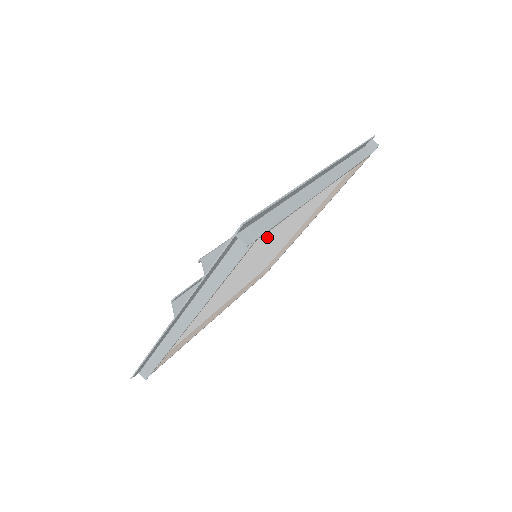
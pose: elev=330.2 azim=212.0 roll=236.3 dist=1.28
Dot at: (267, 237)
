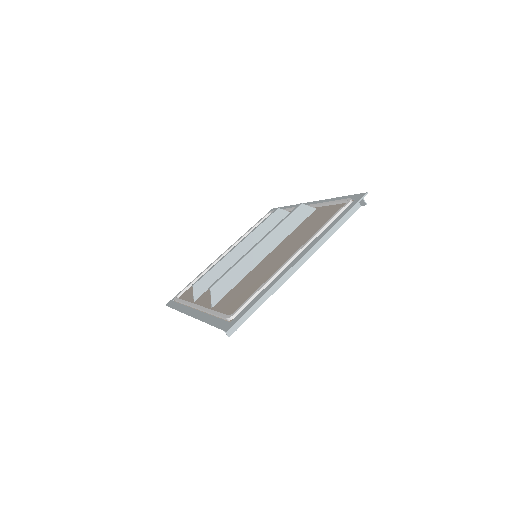
Dot at: occluded
